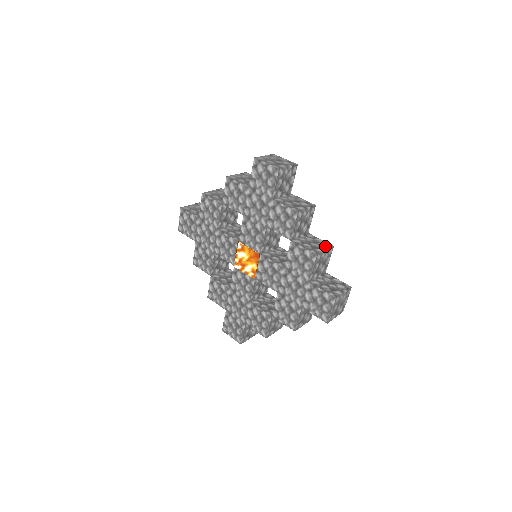
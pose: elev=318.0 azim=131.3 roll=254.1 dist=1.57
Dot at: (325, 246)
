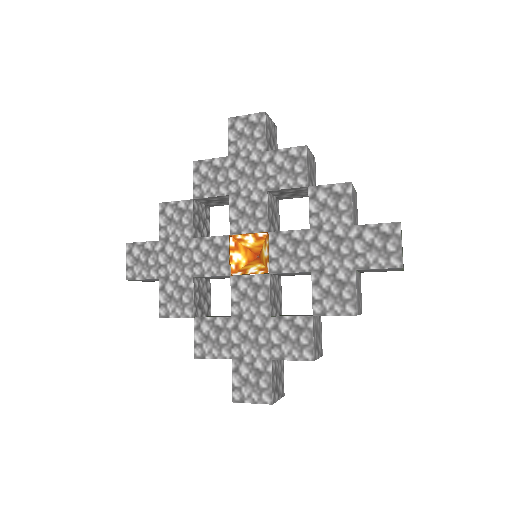
Dot at: occluded
